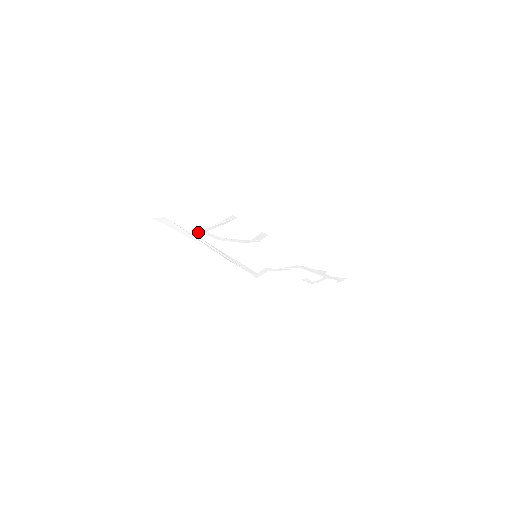
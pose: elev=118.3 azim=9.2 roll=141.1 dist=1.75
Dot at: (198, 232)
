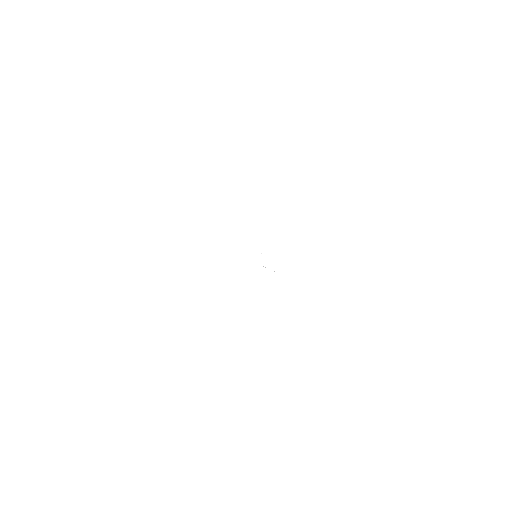
Dot at: occluded
